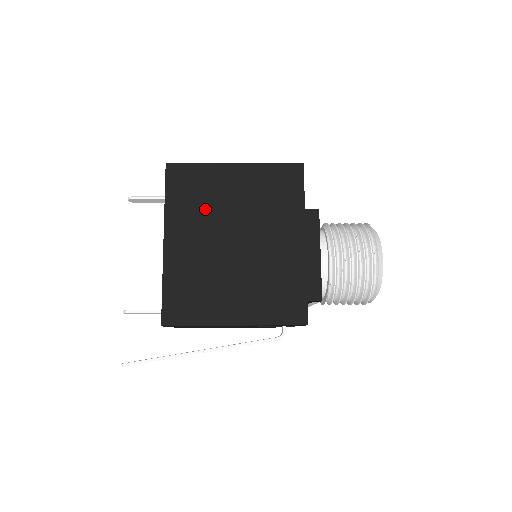
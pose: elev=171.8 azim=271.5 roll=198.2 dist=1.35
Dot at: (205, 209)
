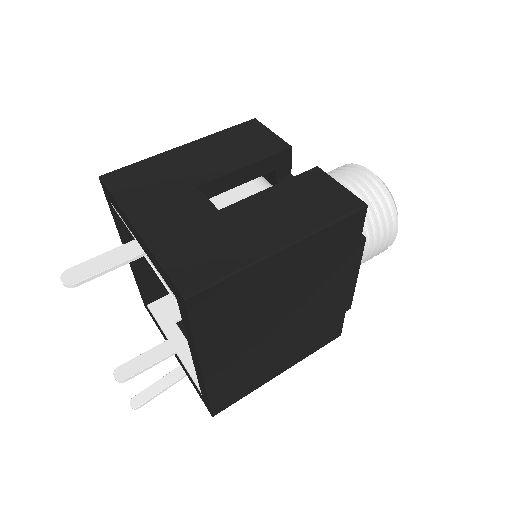
Dot at: (248, 316)
